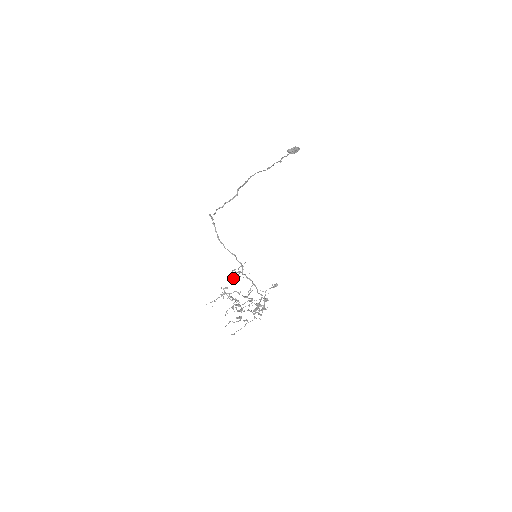
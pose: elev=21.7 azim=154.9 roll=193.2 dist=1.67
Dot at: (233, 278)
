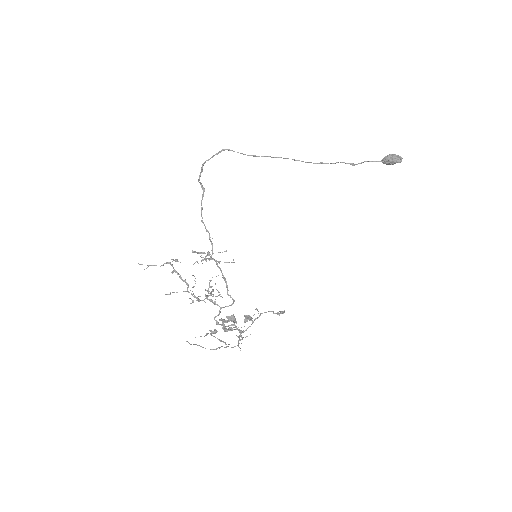
Dot at: occluded
